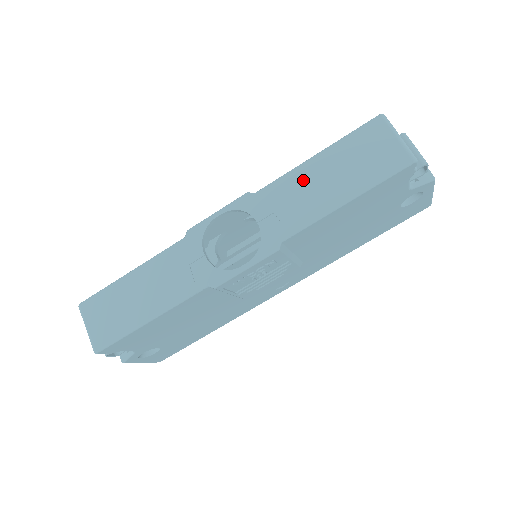
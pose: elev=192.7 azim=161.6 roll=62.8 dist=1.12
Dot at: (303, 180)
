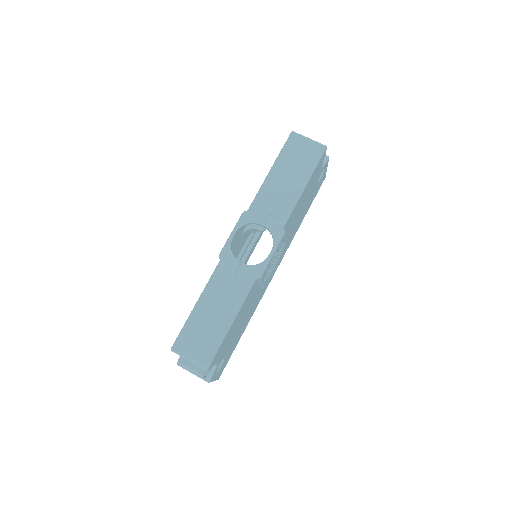
Dot at: (273, 187)
